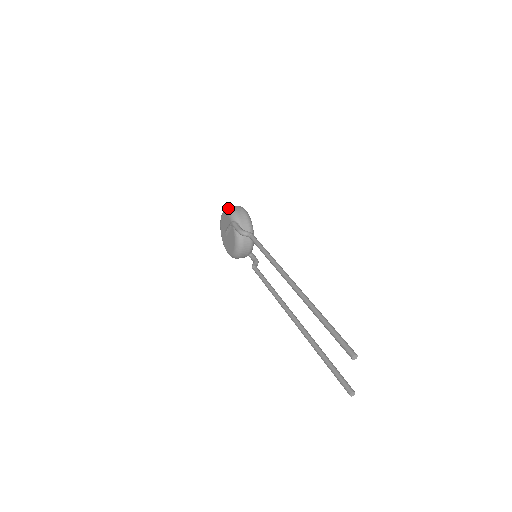
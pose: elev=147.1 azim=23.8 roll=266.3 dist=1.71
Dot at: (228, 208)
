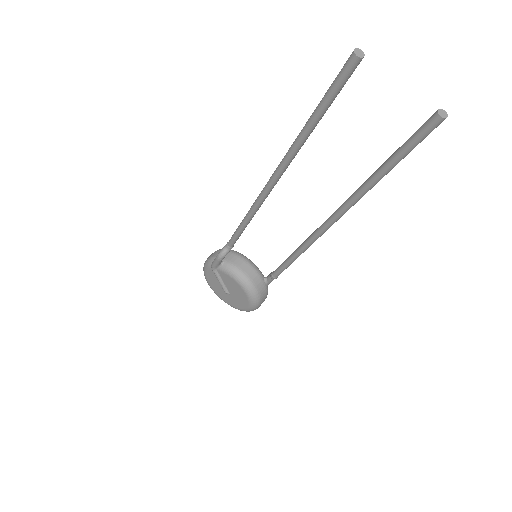
Dot at: (203, 268)
